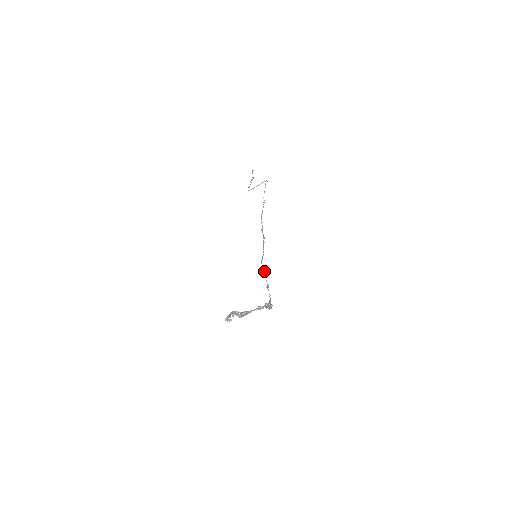
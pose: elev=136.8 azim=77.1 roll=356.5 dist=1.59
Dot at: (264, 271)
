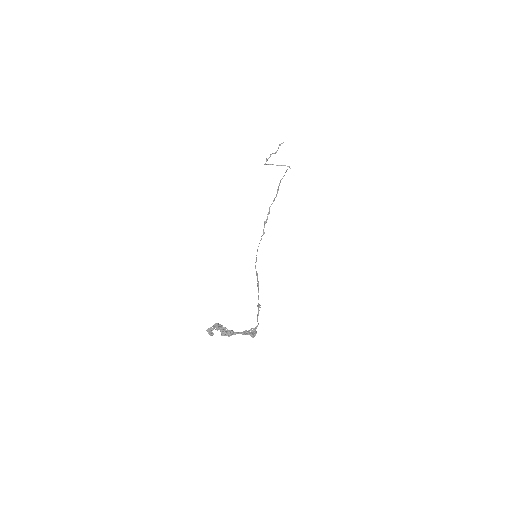
Dot at: occluded
